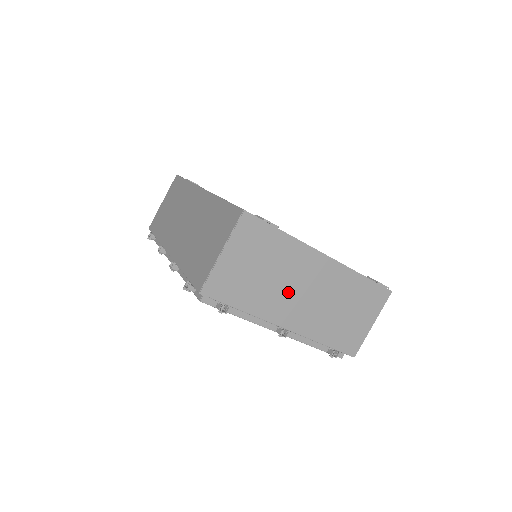
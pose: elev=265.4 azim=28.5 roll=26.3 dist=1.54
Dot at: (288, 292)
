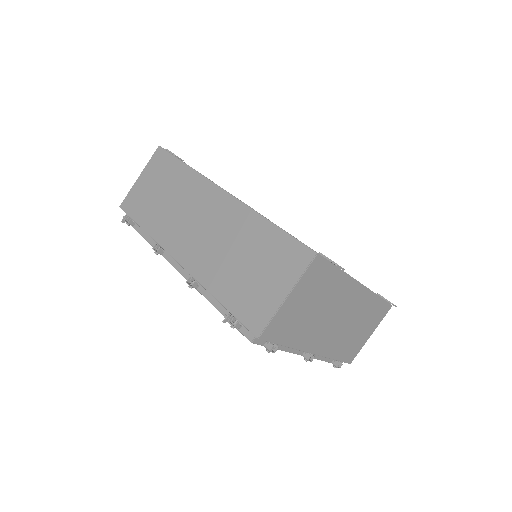
Dot at: (325, 322)
